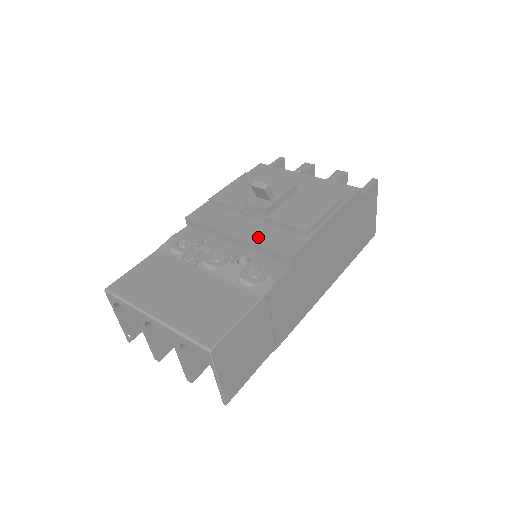
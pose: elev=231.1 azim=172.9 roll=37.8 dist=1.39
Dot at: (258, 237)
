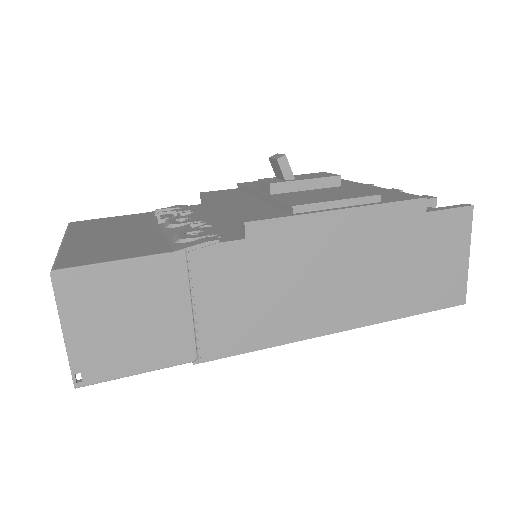
Dot at: (239, 207)
